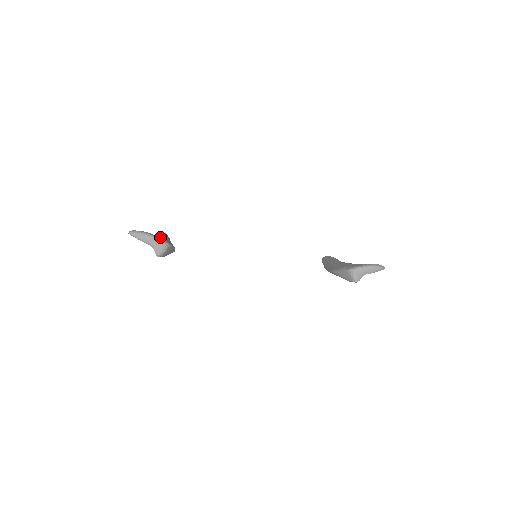
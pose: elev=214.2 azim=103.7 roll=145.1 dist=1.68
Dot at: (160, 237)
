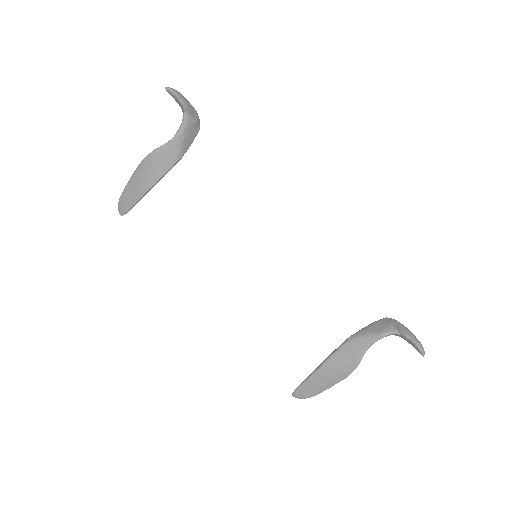
Dot at: occluded
